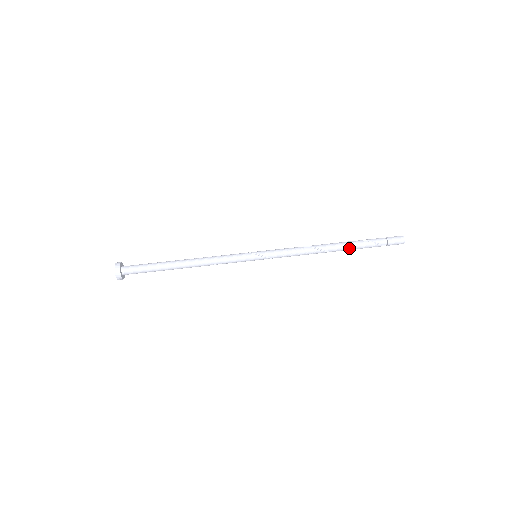
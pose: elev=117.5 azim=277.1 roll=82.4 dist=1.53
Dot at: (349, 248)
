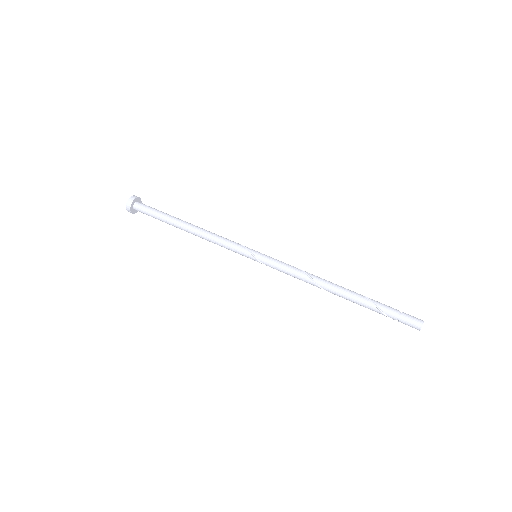
Dot at: (353, 302)
